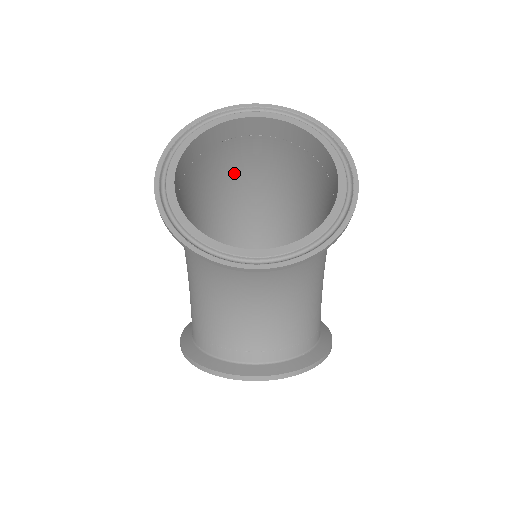
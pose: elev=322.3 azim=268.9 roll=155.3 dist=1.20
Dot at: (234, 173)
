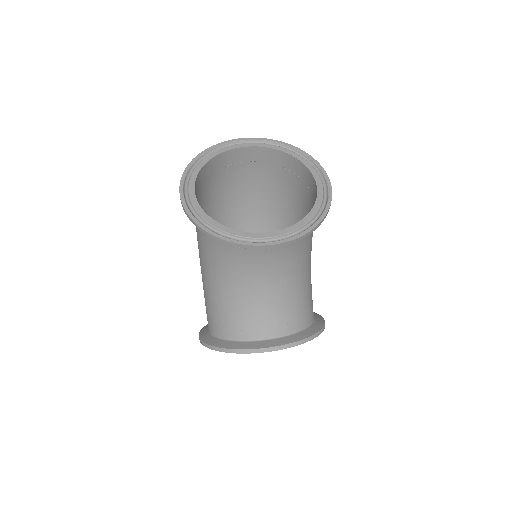
Dot at: (229, 195)
